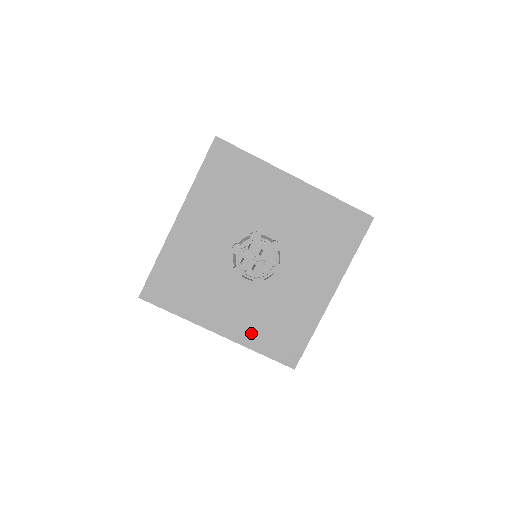
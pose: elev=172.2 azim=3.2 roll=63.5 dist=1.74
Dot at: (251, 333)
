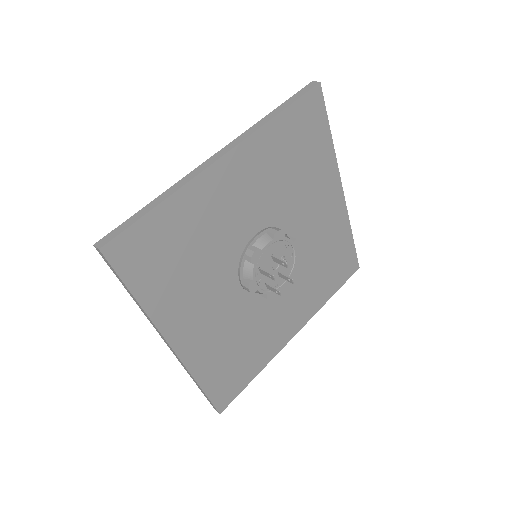
Dot at: (315, 299)
